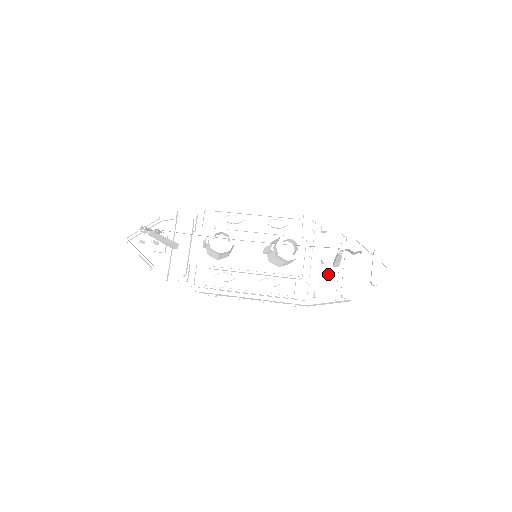
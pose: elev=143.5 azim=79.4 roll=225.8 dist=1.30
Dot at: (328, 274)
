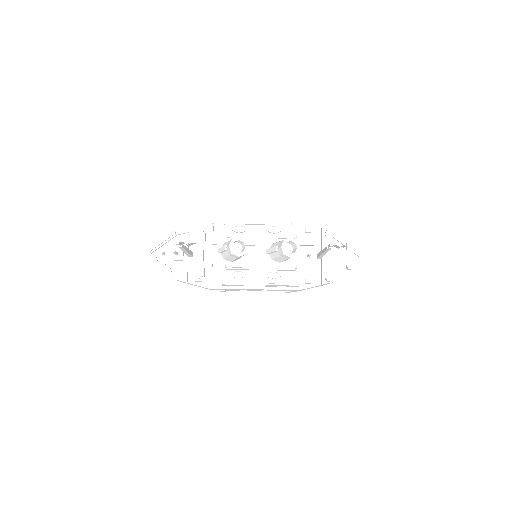
Dot at: (314, 264)
